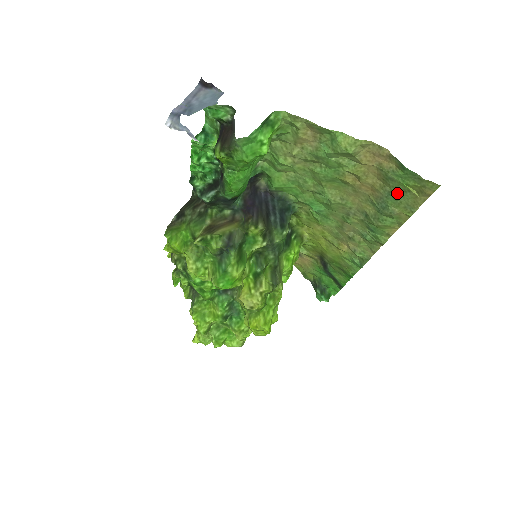
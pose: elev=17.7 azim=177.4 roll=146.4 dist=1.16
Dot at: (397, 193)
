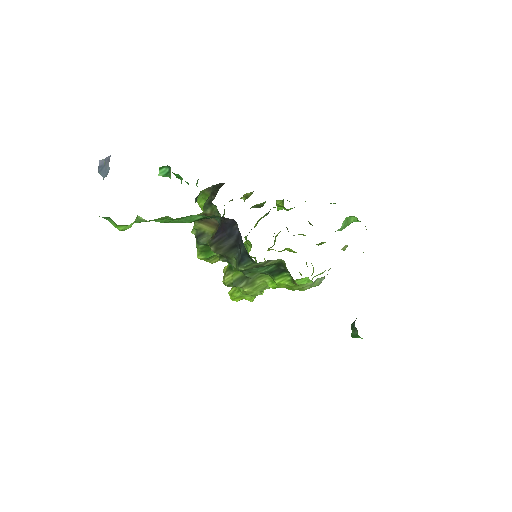
Dot at: occluded
